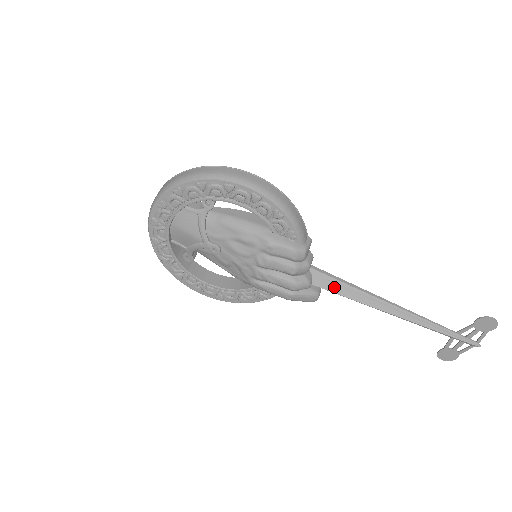
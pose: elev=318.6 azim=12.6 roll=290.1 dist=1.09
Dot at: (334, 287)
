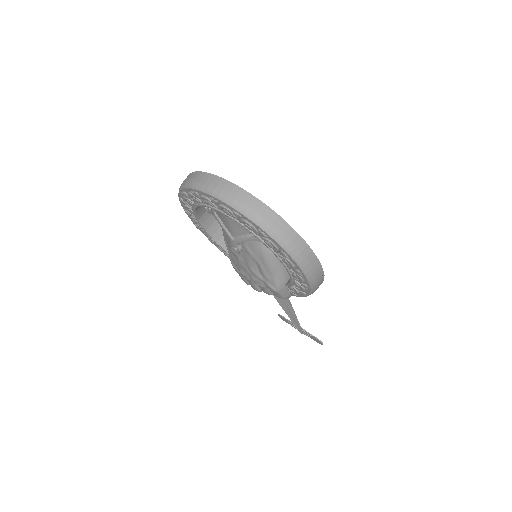
Dot at: occluded
